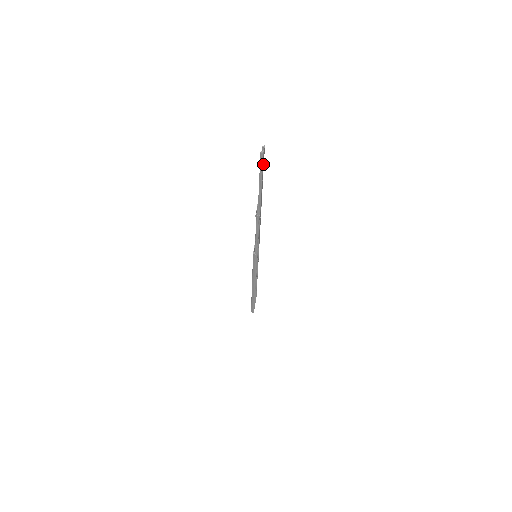
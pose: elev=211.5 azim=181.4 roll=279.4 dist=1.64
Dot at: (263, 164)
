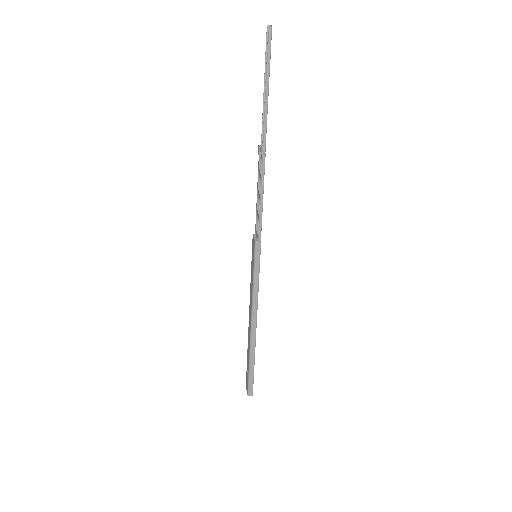
Dot at: (269, 56)
